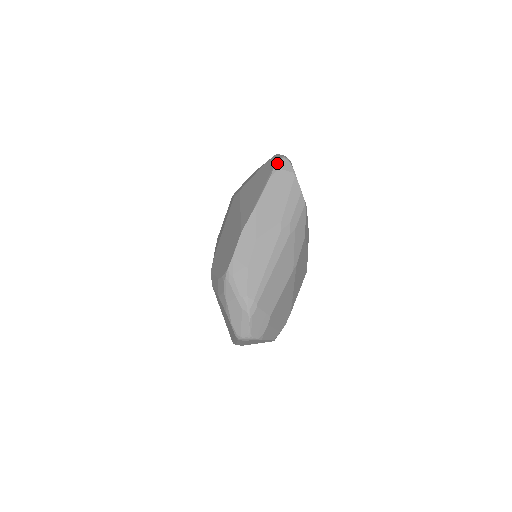
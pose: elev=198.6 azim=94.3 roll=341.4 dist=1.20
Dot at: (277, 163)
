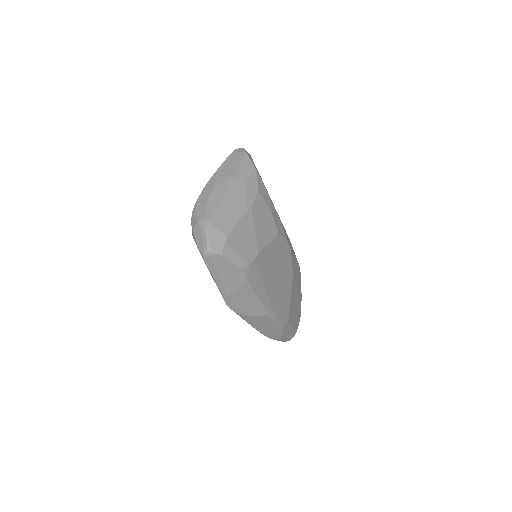
Dot at: (234, 150)
